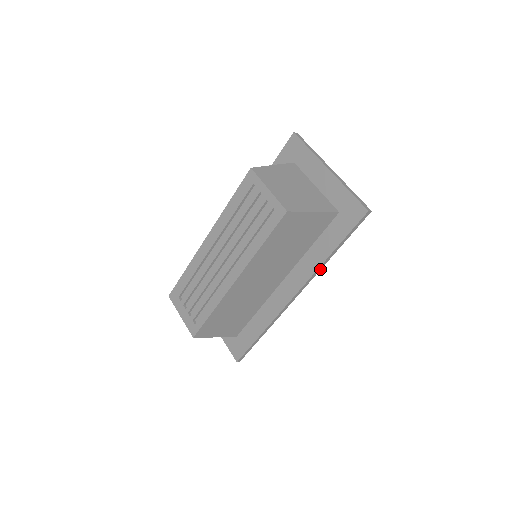
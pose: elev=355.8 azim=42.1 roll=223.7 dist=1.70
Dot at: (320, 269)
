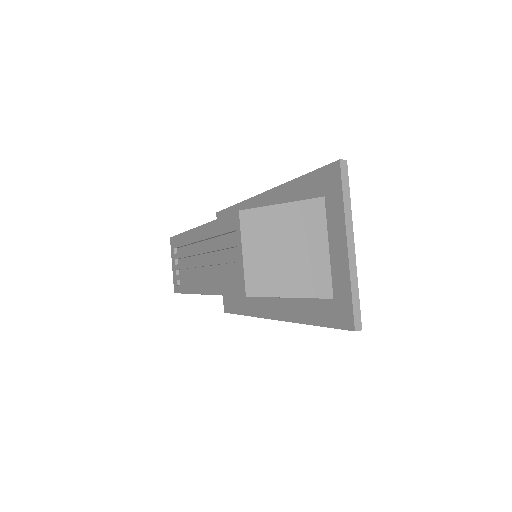
Dot at: occluded
